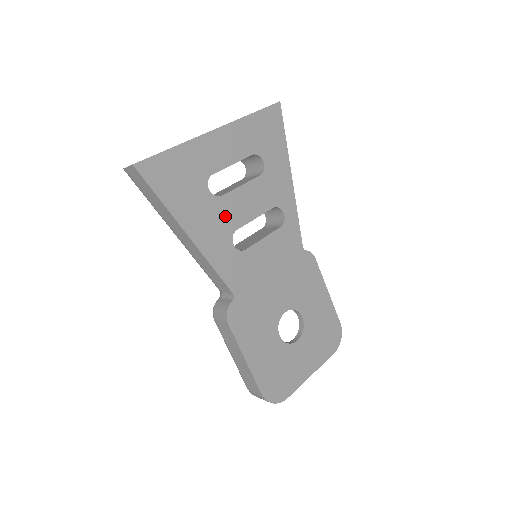
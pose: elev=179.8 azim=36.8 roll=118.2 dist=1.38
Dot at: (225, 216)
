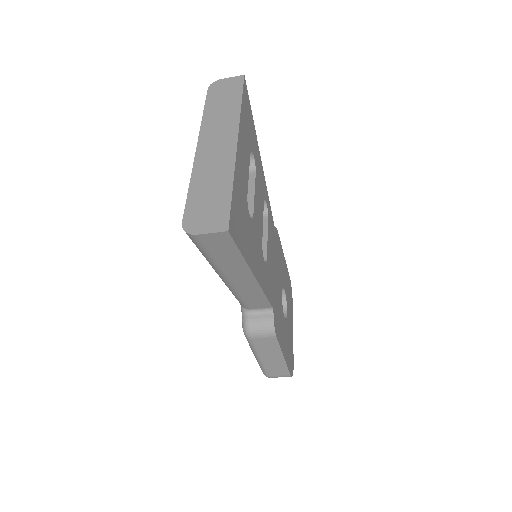
Dot at: (257, 235)
